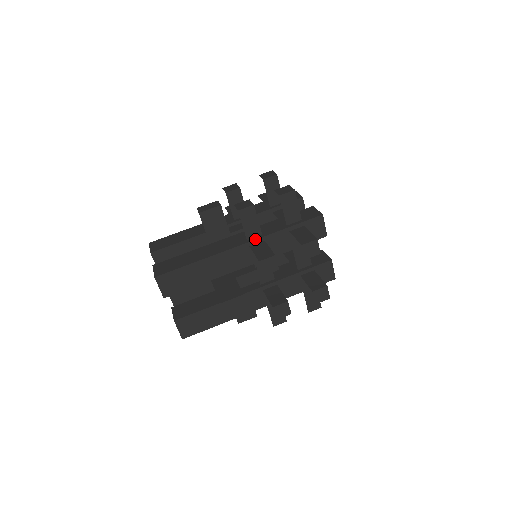
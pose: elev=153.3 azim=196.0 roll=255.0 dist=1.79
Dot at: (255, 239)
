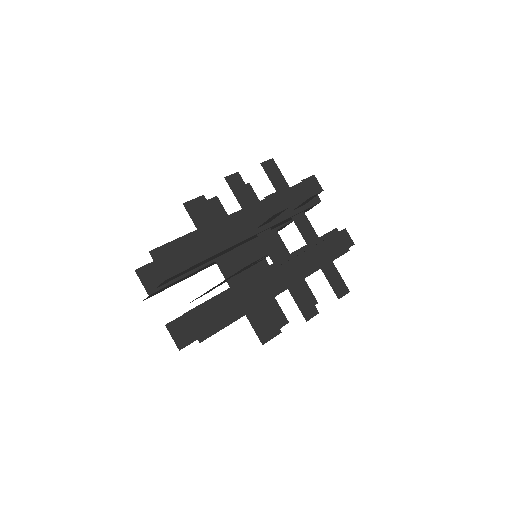
Dot at: (251, 205)
